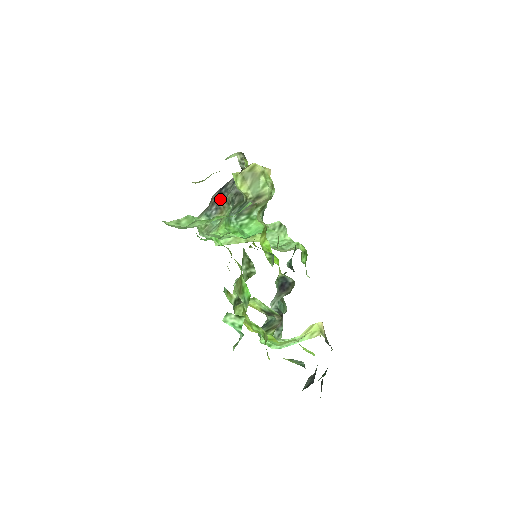
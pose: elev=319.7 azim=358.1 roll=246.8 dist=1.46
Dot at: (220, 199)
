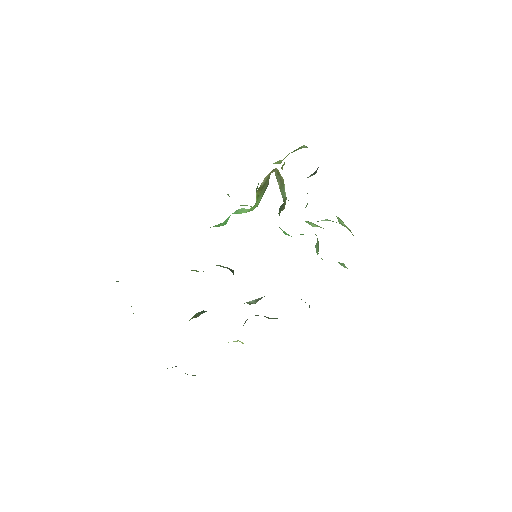
Dot at: occluded
